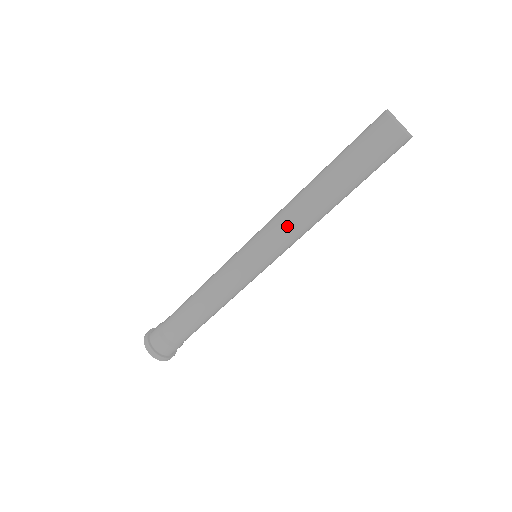
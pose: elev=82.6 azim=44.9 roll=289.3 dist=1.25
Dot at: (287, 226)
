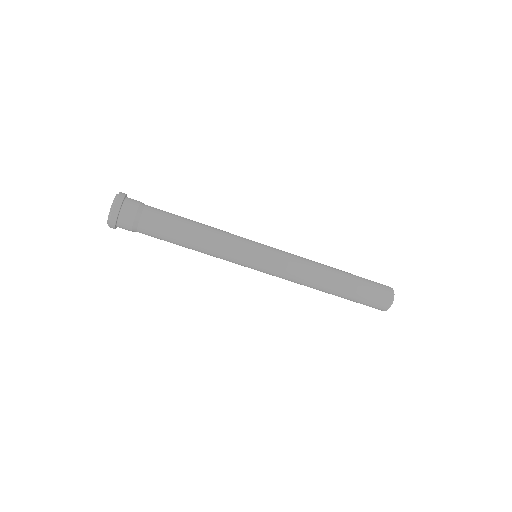
Dot at: (301, 262)
